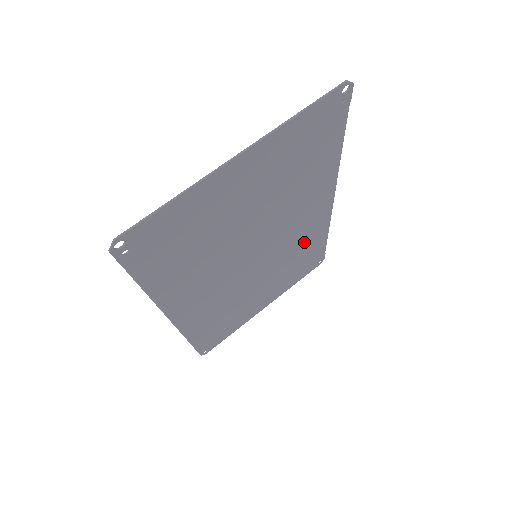
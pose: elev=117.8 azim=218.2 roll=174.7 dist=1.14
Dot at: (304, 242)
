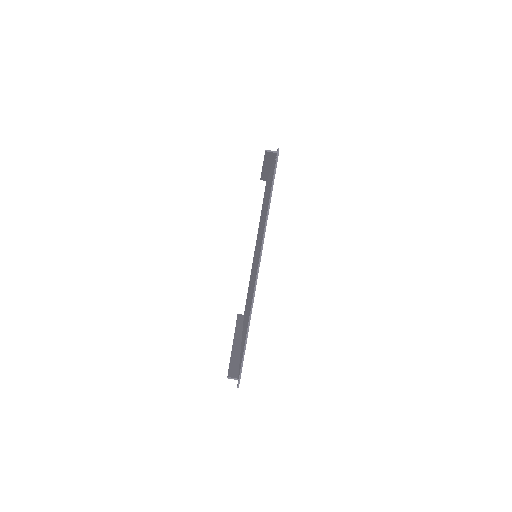
Dot at: occluded
